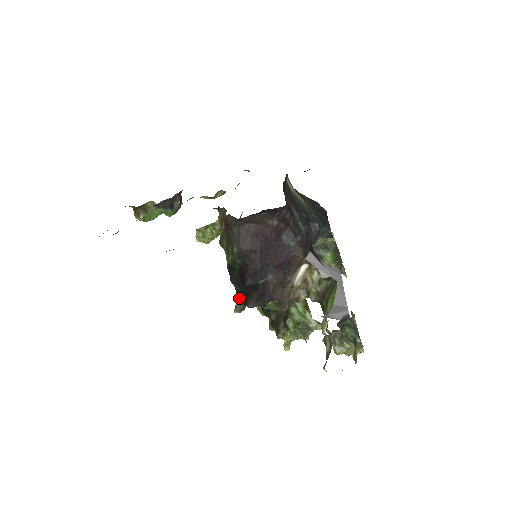
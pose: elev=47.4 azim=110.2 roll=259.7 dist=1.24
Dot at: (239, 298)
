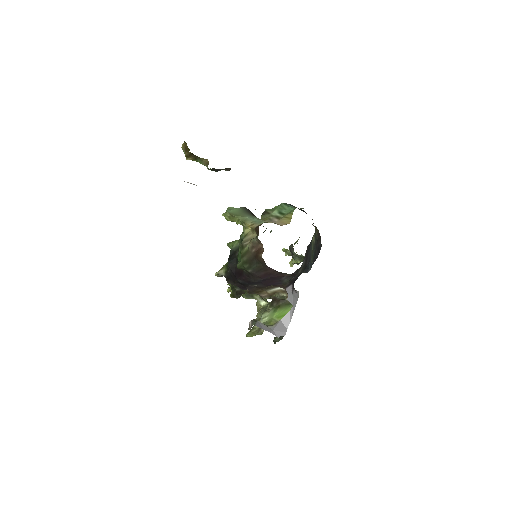
Dot at: (225, 271)
